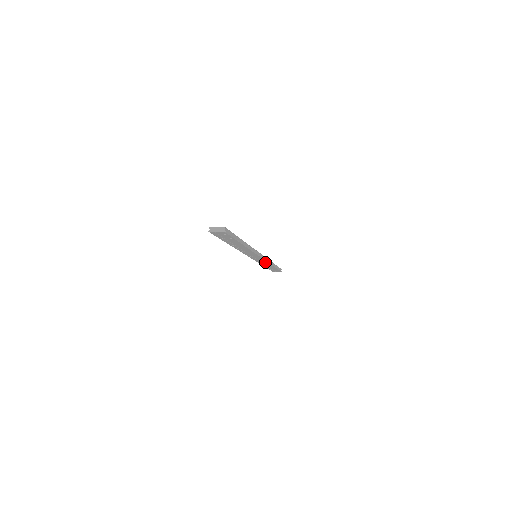
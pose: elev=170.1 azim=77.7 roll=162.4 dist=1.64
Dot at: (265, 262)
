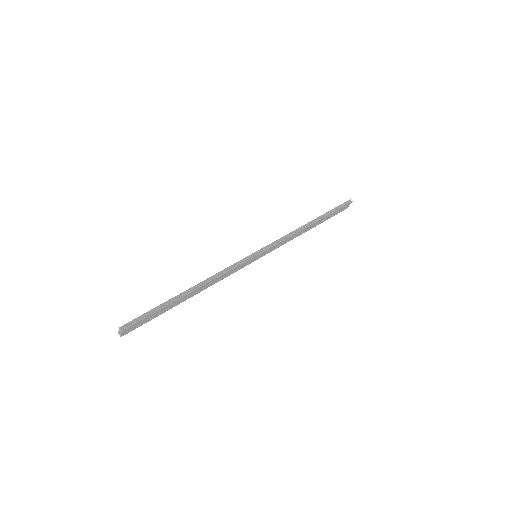
Dot at: (286, 240)
